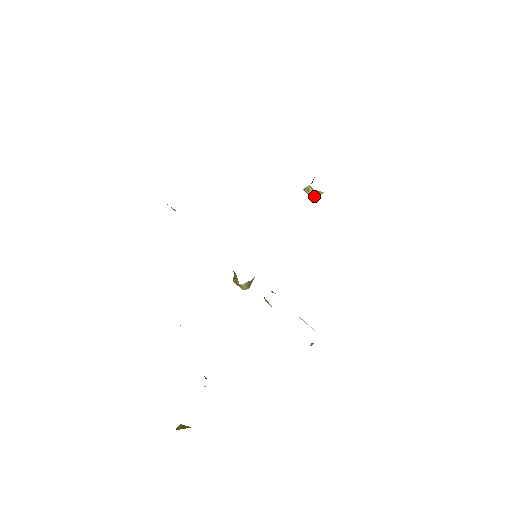
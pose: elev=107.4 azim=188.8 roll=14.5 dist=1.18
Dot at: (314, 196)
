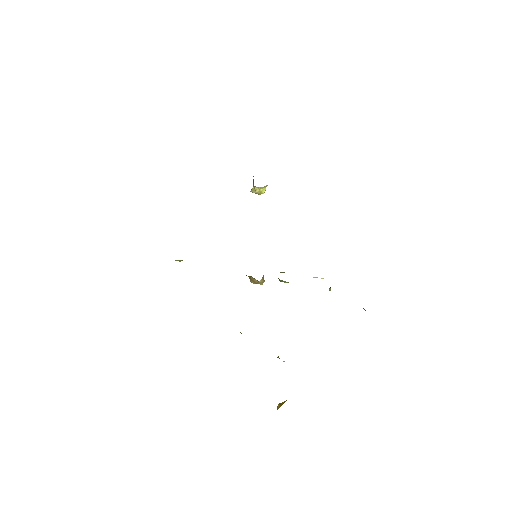
Dot at: (262, 192)
